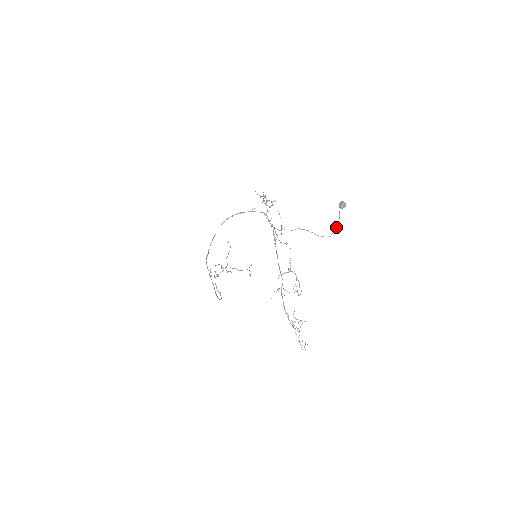
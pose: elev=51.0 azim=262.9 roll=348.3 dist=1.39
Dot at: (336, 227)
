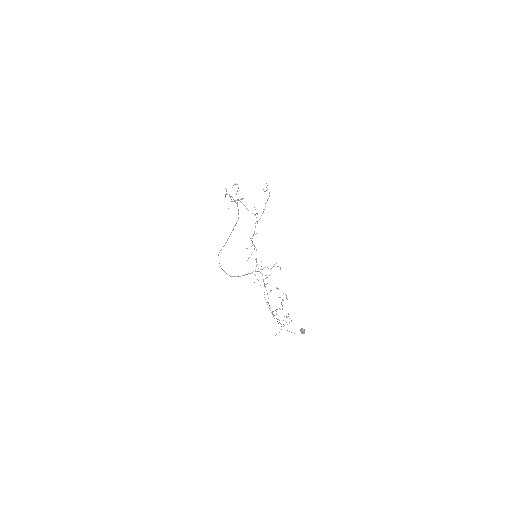
Dot at: occluded
